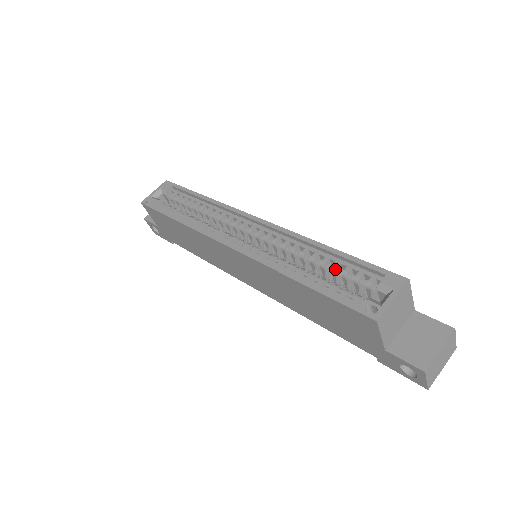
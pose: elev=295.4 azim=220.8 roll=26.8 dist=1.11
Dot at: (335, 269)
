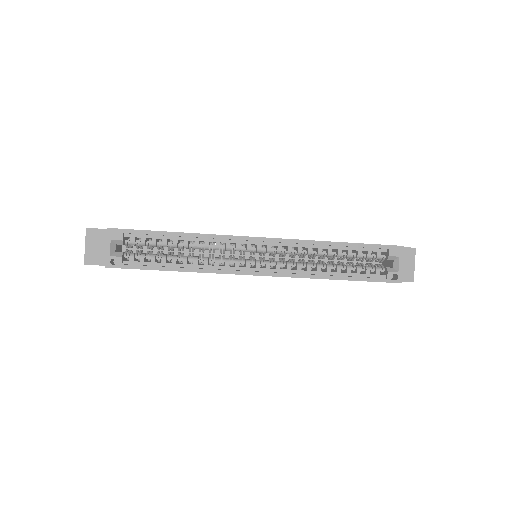
Dot at: (351, 256)
